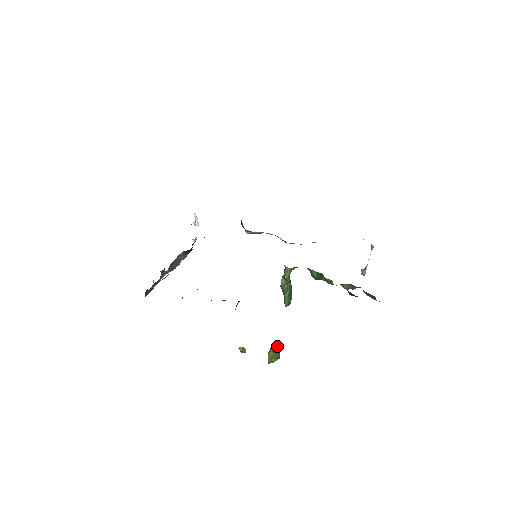
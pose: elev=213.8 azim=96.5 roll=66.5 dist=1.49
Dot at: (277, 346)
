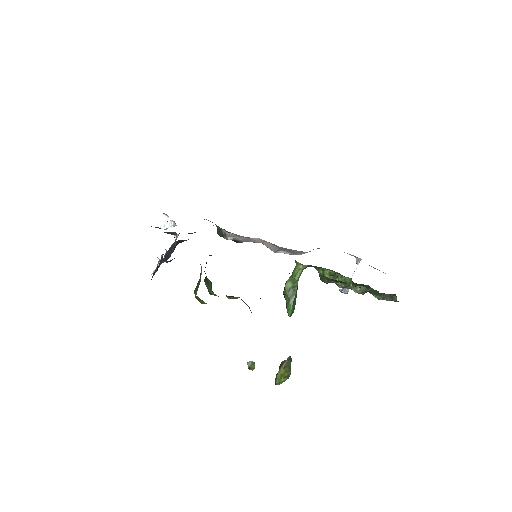
Dot at: (291, 359)
